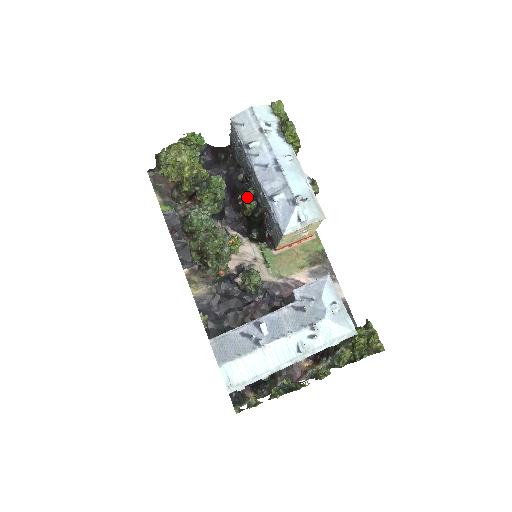
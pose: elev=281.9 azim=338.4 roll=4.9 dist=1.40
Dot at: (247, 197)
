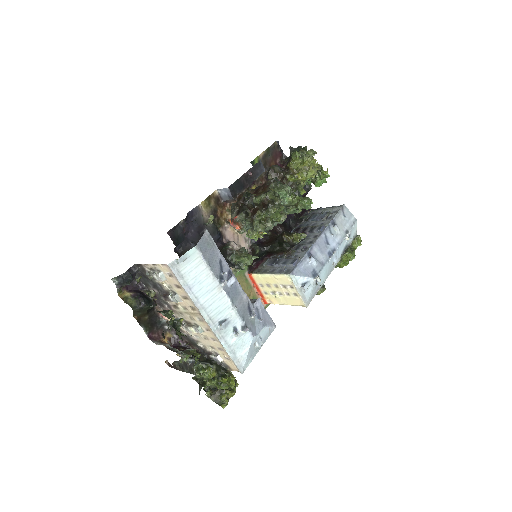
Dot at: (301, 234)
